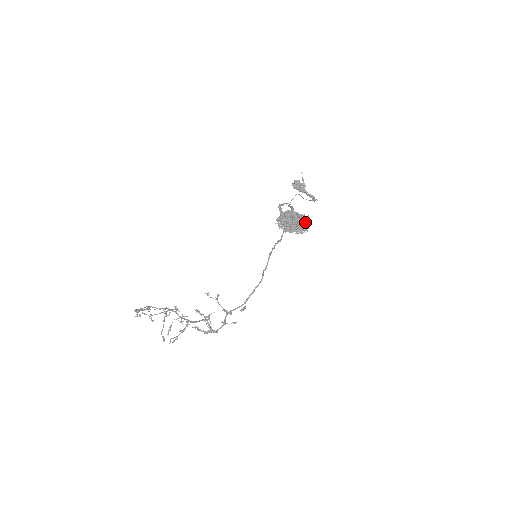
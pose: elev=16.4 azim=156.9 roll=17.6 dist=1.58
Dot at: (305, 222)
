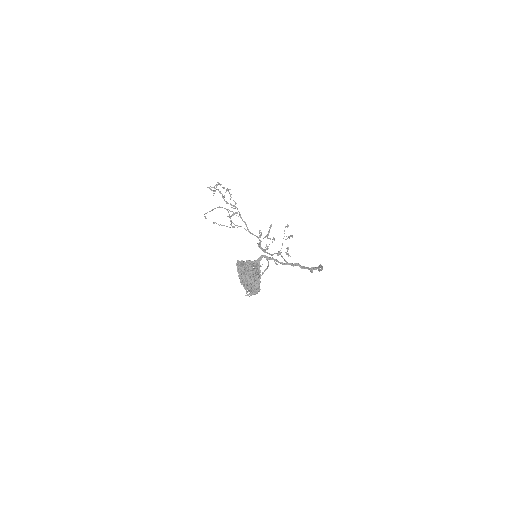
Dot at: occluded
